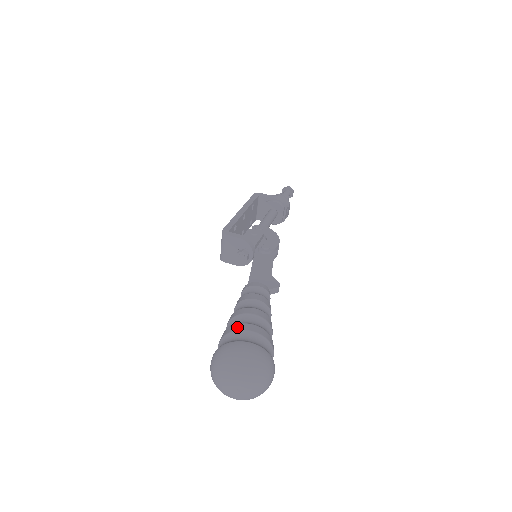
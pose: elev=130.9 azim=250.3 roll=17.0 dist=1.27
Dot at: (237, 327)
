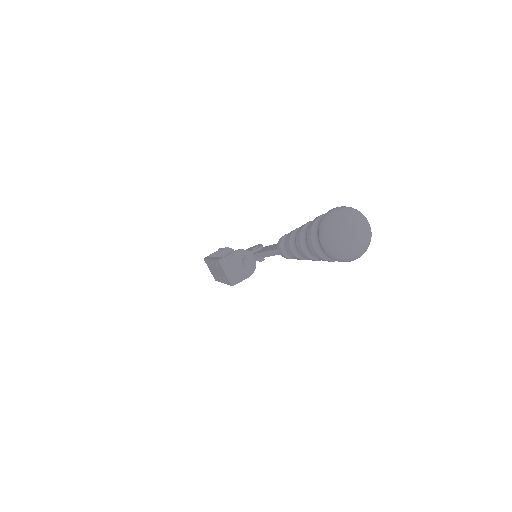
Dot at: (312, 222)
